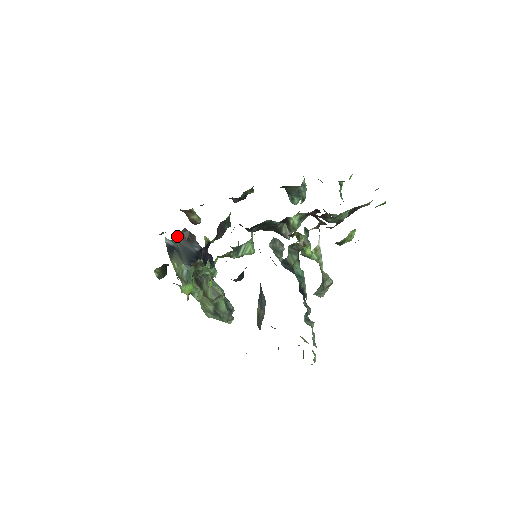
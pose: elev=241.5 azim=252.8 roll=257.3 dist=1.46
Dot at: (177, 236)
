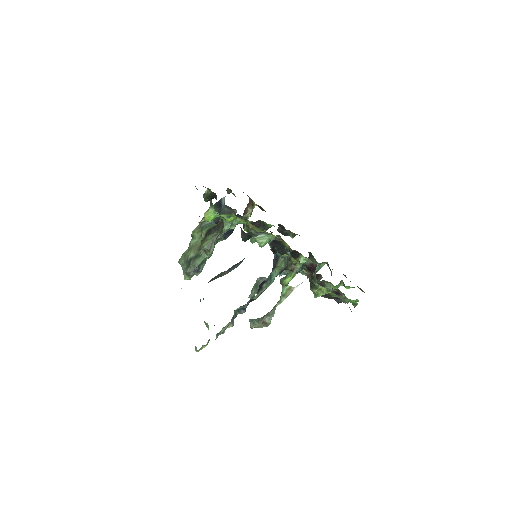
Dot at: (228, 207)
